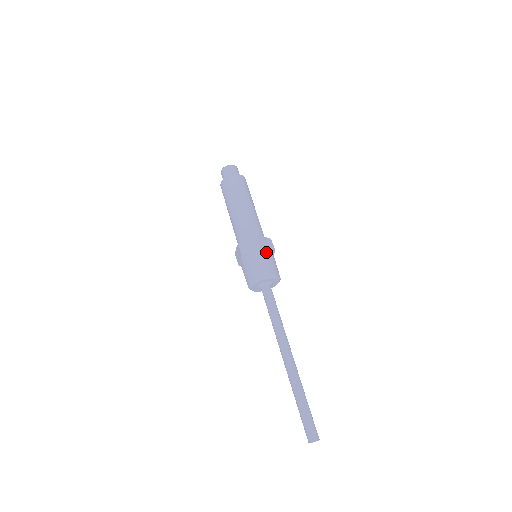
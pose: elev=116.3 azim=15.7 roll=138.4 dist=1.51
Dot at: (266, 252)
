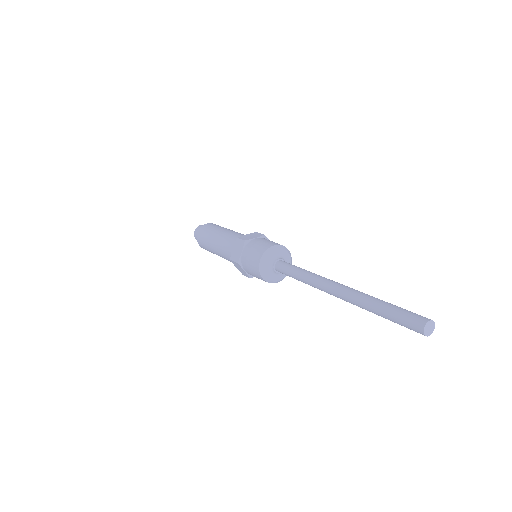
Dot at: (254, 240)
